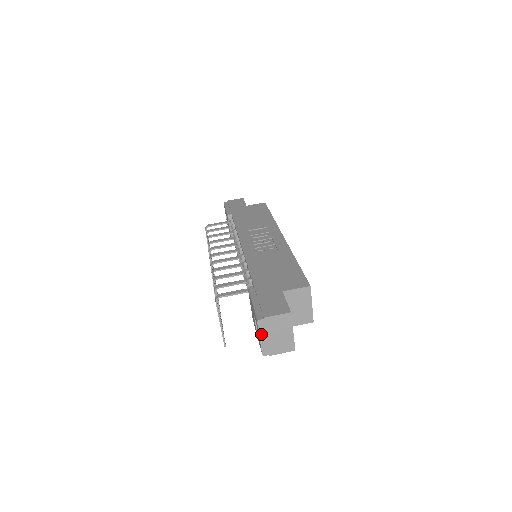
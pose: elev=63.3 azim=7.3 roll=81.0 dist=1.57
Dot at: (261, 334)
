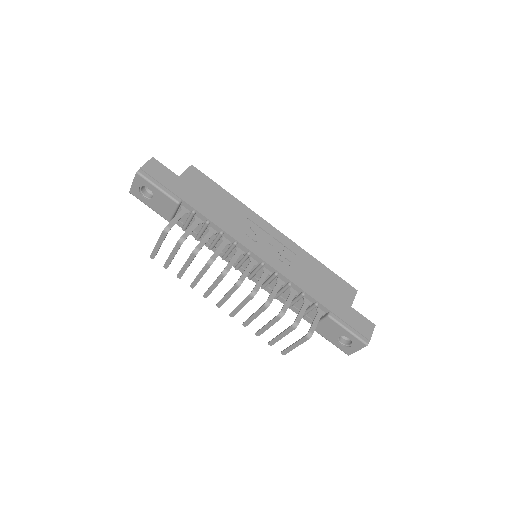
Dot at: (360, 348)
